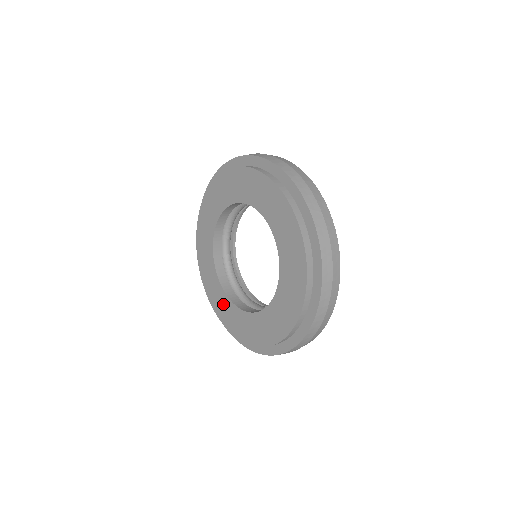
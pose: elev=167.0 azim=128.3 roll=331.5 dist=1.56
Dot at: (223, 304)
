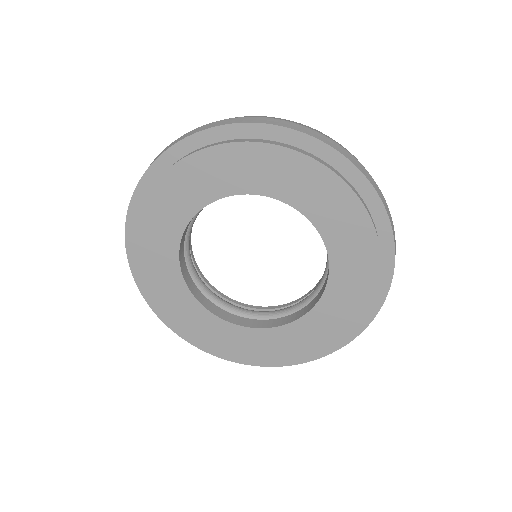
Dot at: (165, 273)
